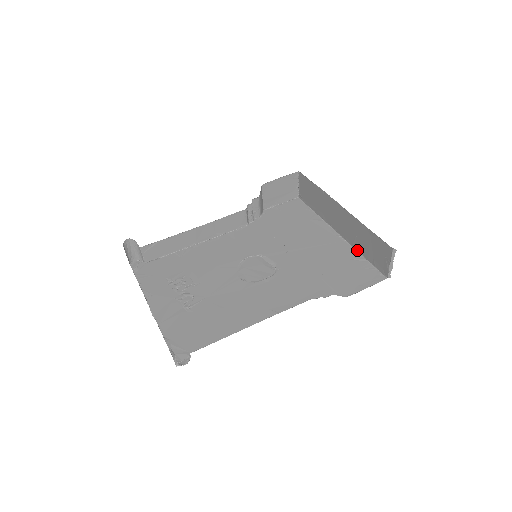
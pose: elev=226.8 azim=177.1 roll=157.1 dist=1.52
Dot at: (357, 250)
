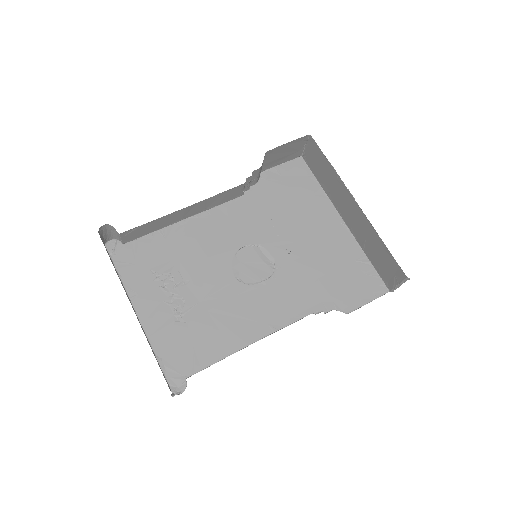
Dot at: (362, 249)
